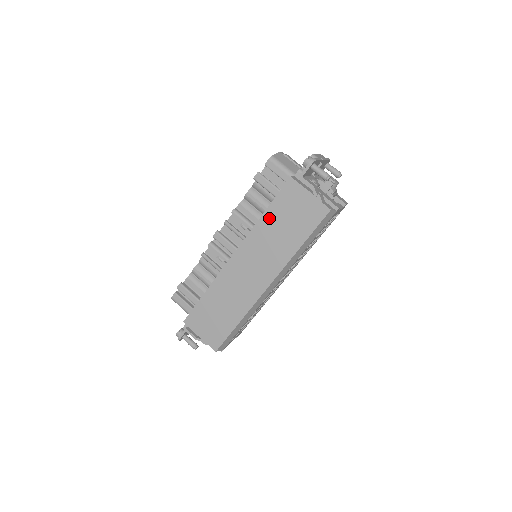
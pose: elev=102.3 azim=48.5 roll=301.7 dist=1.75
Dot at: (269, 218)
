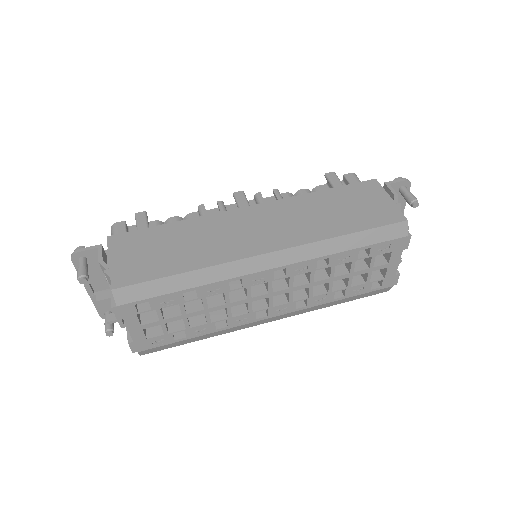
Dot at: (324, 196)
